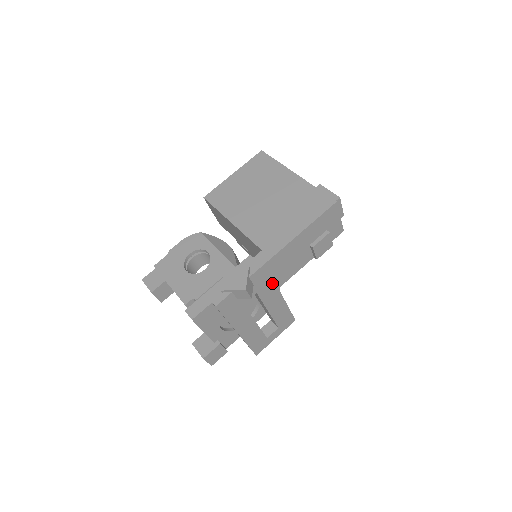
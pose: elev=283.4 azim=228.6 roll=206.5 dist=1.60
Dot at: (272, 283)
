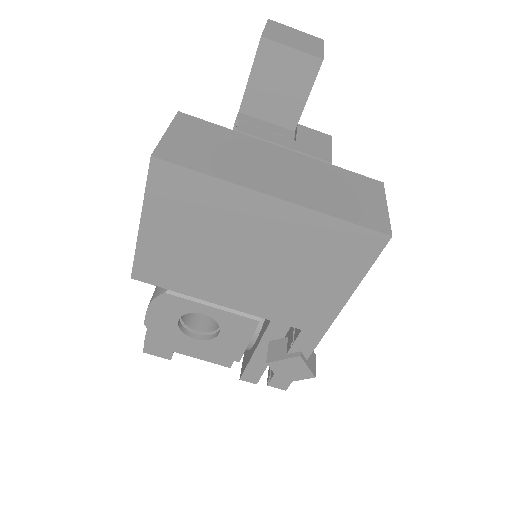
Dot at: occluded
